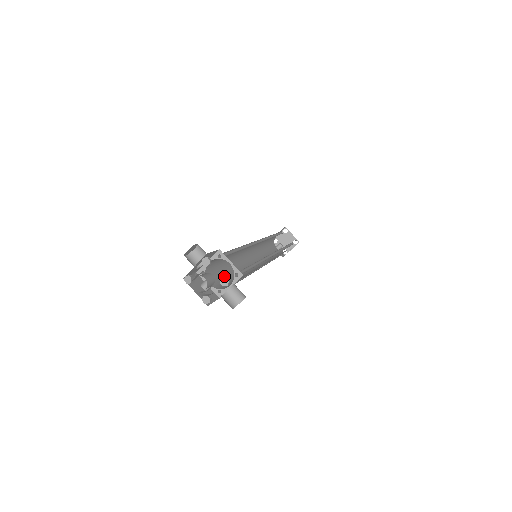
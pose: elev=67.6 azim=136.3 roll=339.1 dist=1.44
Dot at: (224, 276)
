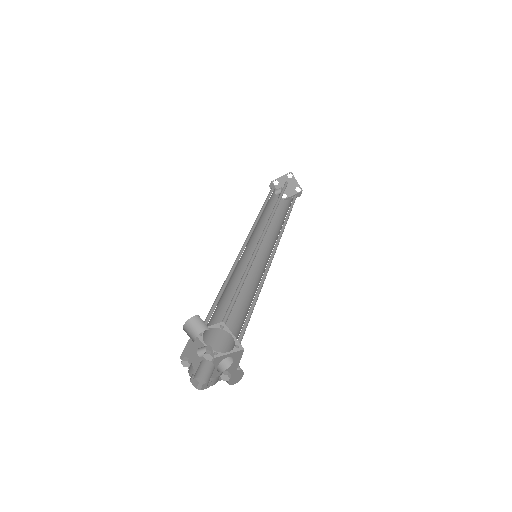
Dot at: (221, 312)
